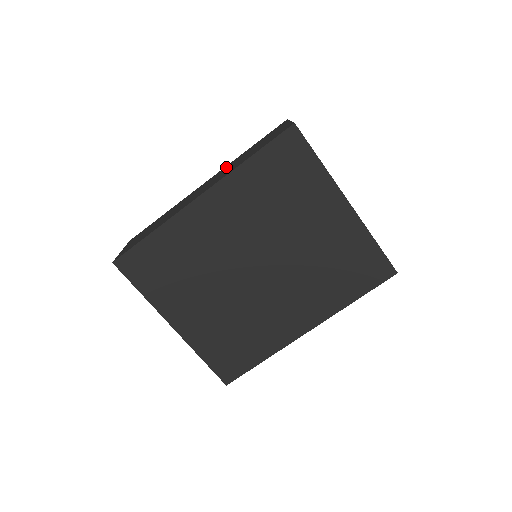
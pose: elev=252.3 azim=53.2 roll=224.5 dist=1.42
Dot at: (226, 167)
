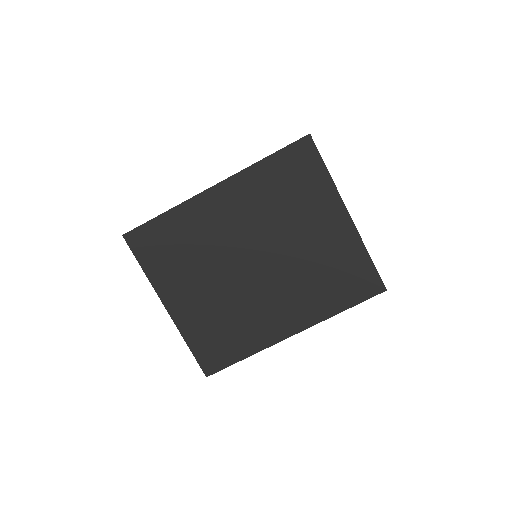
Dot at: occluded
